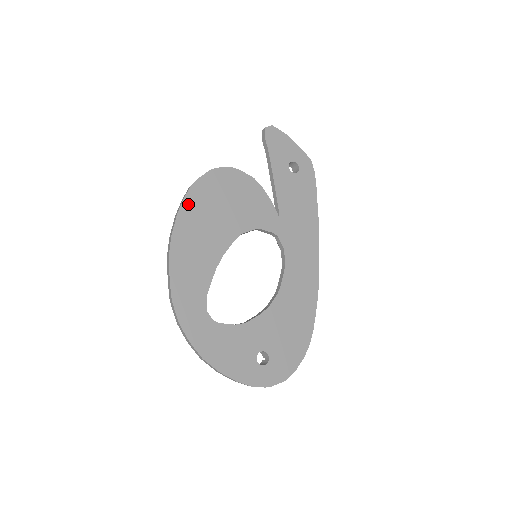
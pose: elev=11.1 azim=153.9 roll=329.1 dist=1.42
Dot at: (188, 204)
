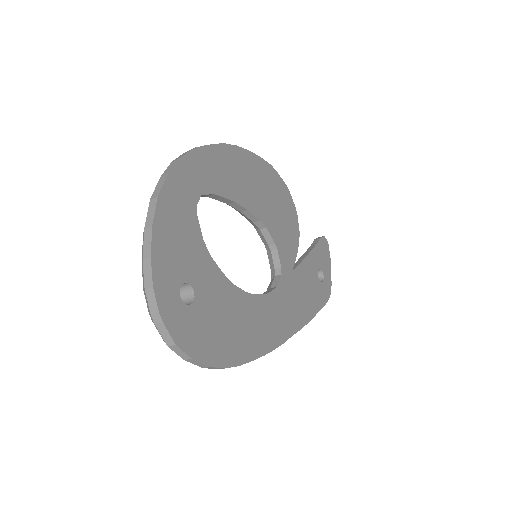
Dot at: (261, 163)
